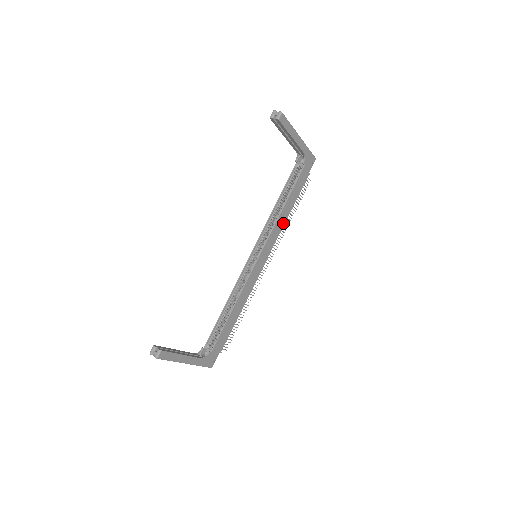
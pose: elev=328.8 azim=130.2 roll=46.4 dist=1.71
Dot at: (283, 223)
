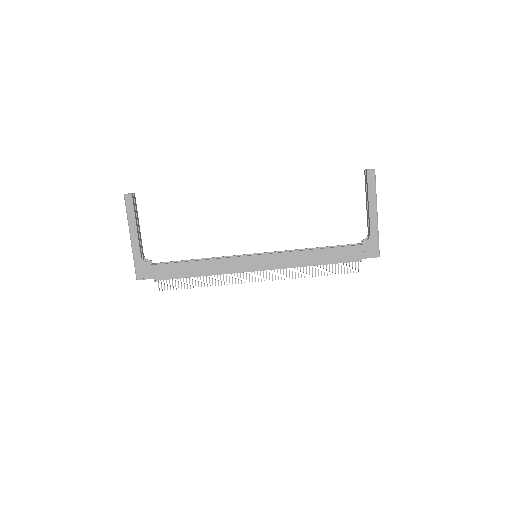
Dot at: (301, 264)
